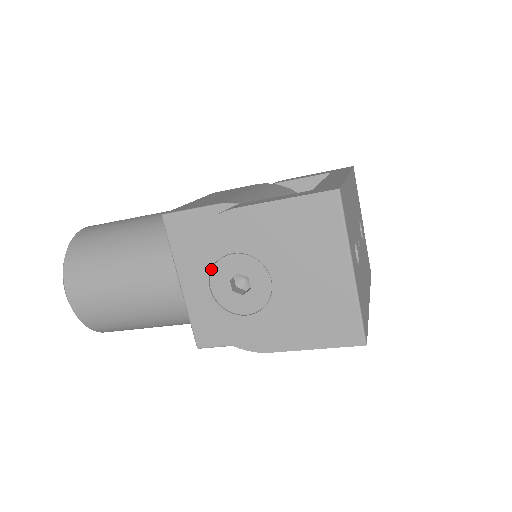
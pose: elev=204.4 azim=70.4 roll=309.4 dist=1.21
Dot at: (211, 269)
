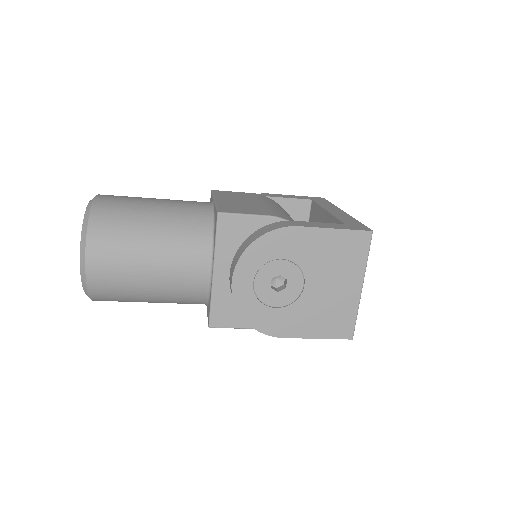
Dot at: (259, 268)
